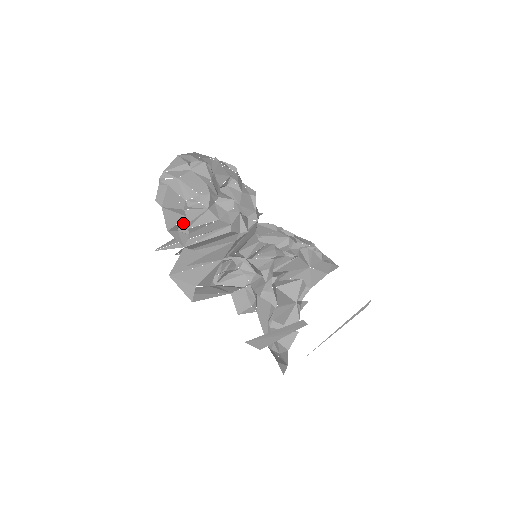
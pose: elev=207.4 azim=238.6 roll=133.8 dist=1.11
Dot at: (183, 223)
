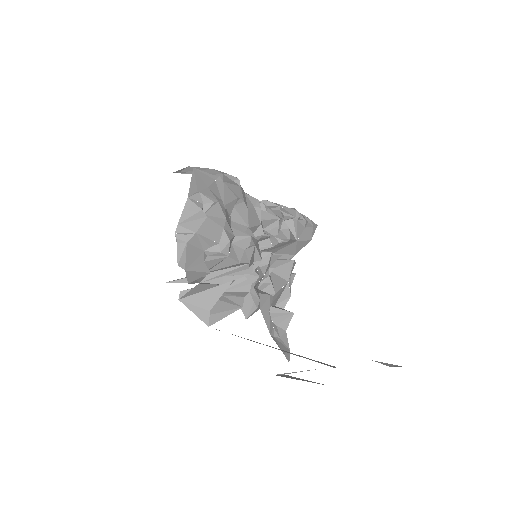
Dot at: occluded
